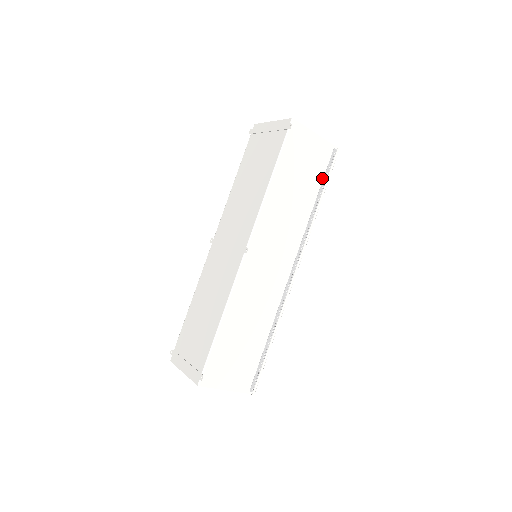
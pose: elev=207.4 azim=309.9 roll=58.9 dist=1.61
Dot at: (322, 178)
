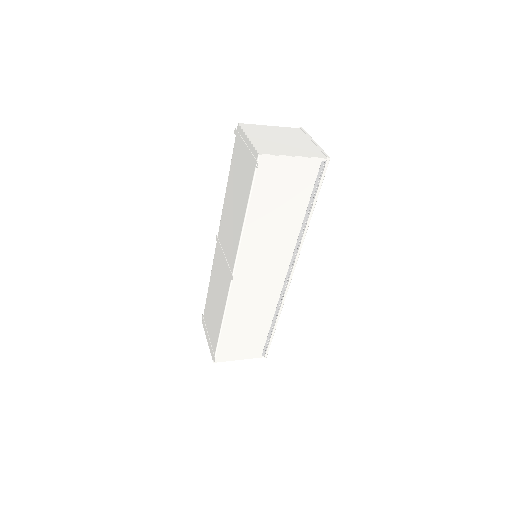
Dot at: (310, 194)
